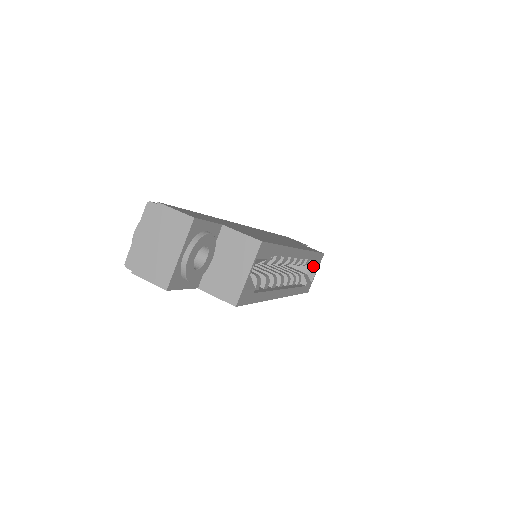
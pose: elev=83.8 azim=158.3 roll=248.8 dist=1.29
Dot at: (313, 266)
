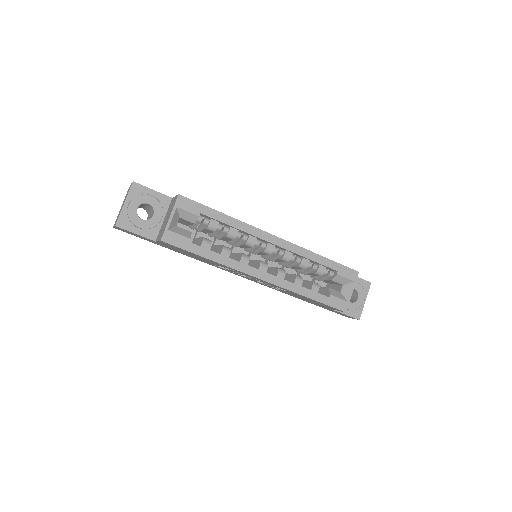
Dot at: (347, 284)
